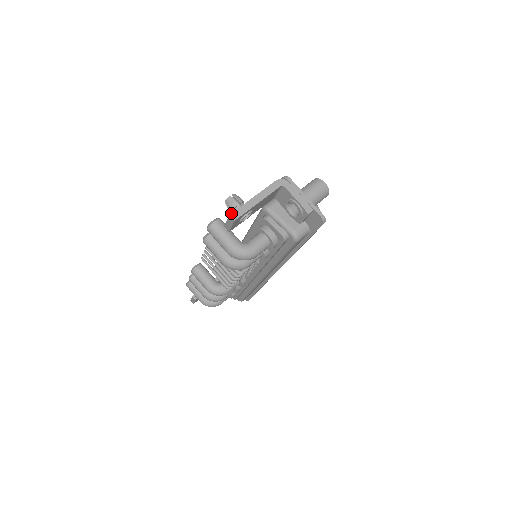
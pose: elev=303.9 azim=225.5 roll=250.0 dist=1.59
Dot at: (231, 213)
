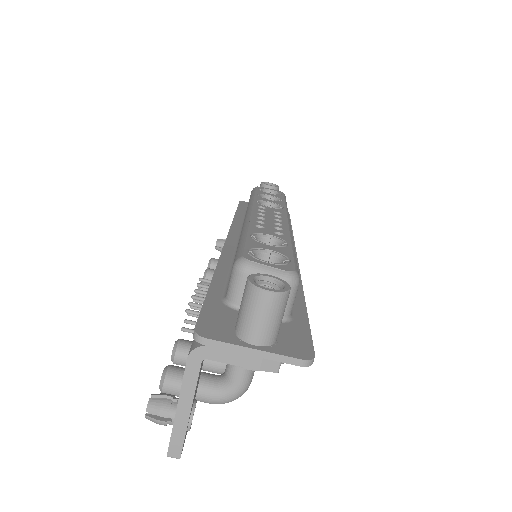
Dot at: occluded
